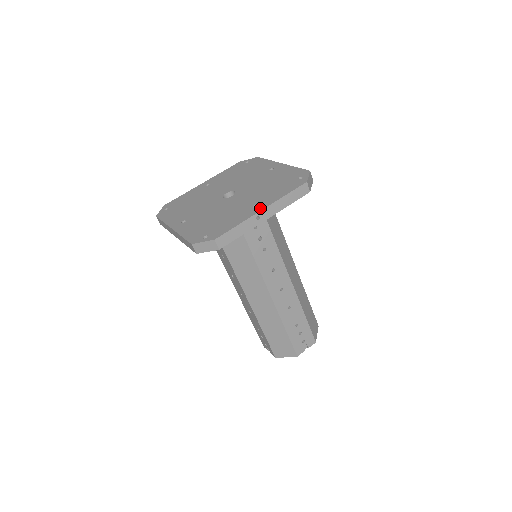
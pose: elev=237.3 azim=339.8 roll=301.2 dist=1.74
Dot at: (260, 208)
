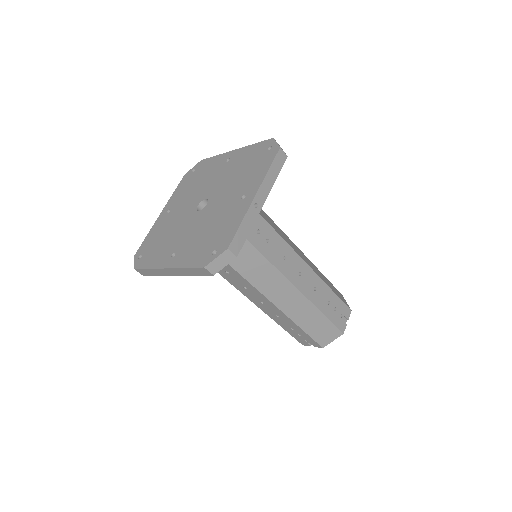
Dot at: (252, 195)
